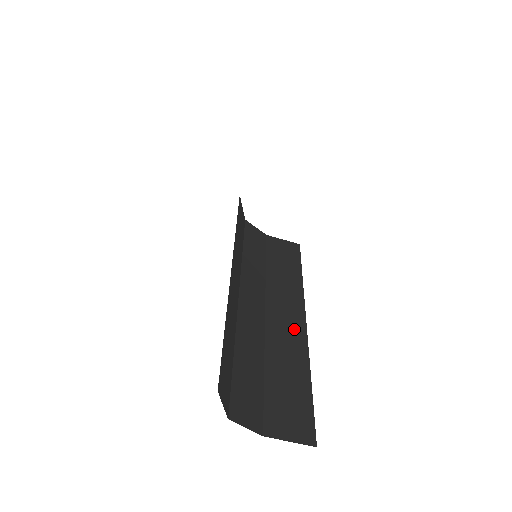
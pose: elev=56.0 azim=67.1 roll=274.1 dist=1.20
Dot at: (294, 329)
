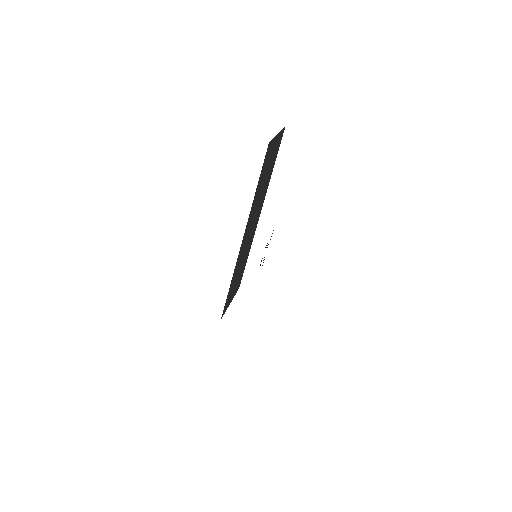
Dot at: occluded
